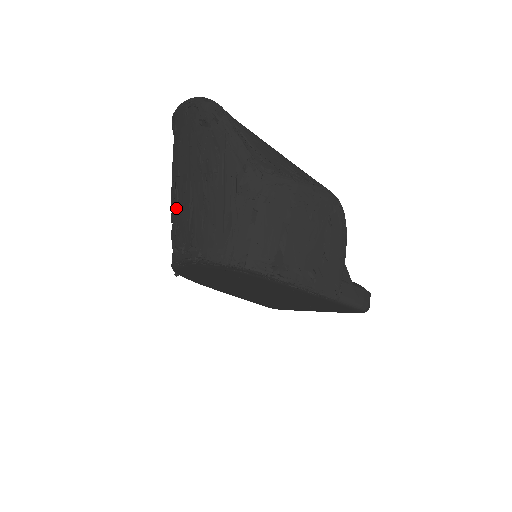
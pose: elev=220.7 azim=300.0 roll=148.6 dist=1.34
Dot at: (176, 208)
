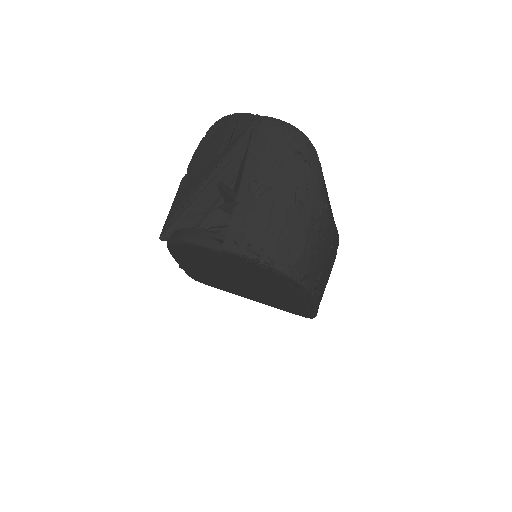
Dot at: (247, 208)
